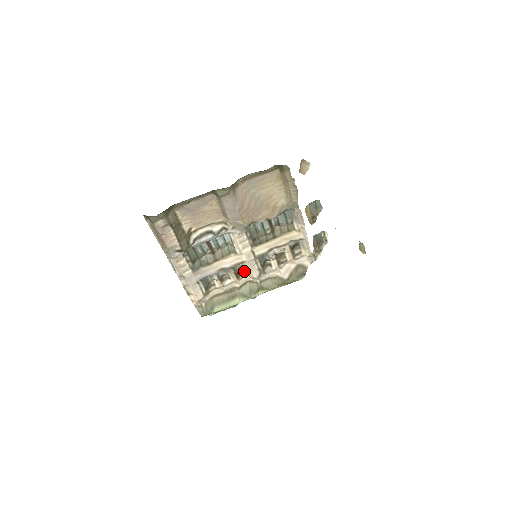
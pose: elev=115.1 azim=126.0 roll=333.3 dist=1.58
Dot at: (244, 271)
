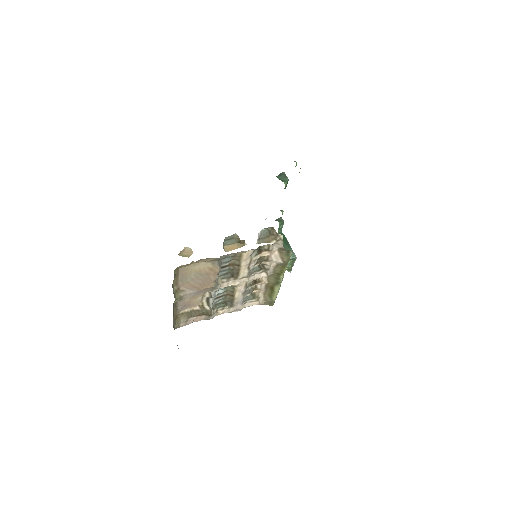
Dot at: occluded
